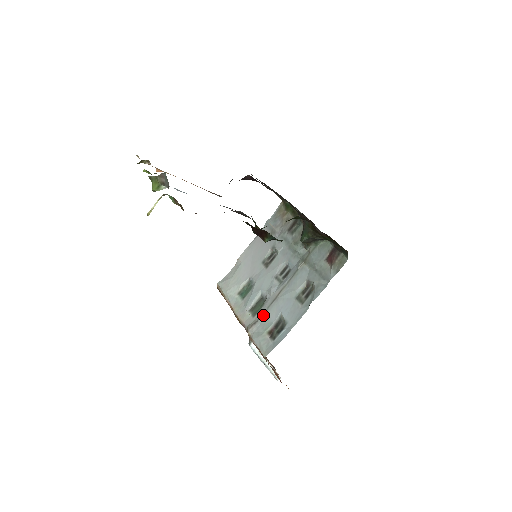
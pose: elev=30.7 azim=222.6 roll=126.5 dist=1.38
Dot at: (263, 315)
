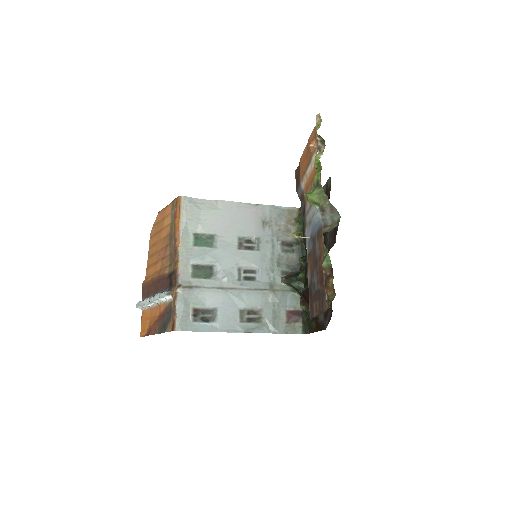
Dot at: (202, 288)
